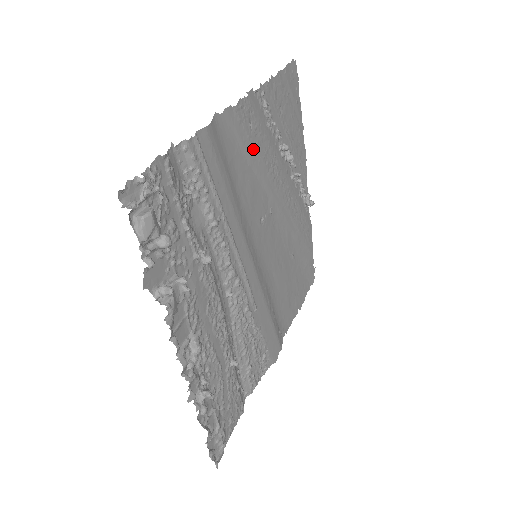
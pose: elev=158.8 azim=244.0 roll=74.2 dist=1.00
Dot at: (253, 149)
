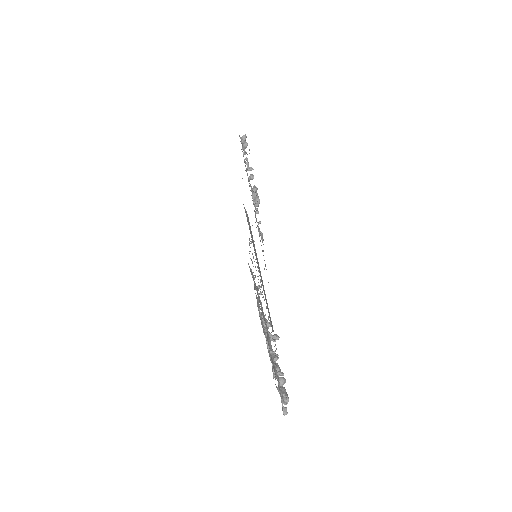
Dot at: occluded
